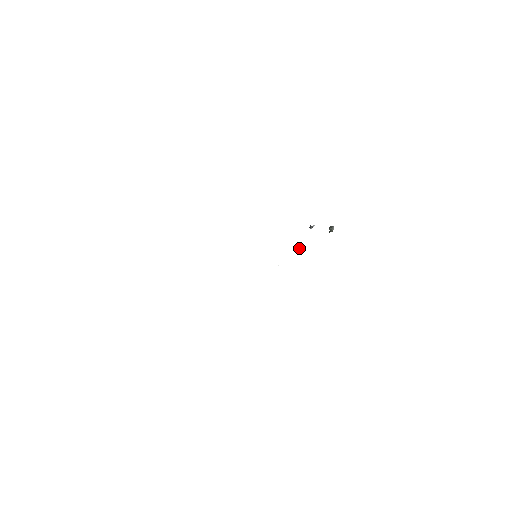
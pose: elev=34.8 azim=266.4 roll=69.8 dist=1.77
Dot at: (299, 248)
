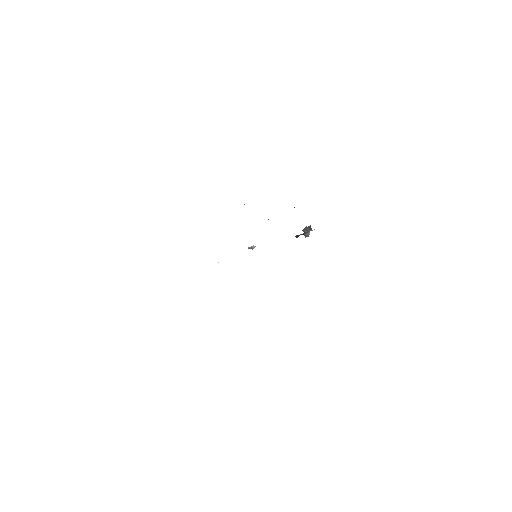
Dot at: (253, 248)
